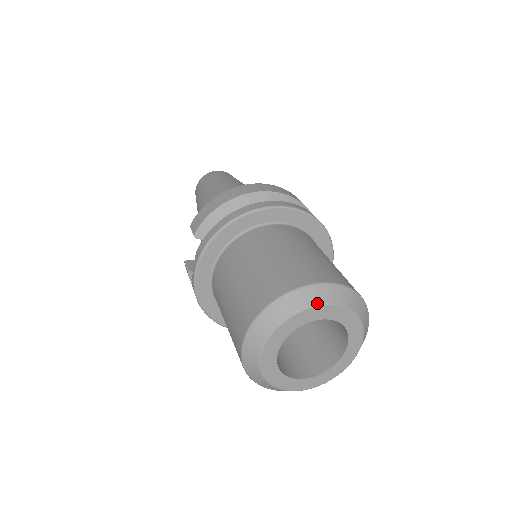
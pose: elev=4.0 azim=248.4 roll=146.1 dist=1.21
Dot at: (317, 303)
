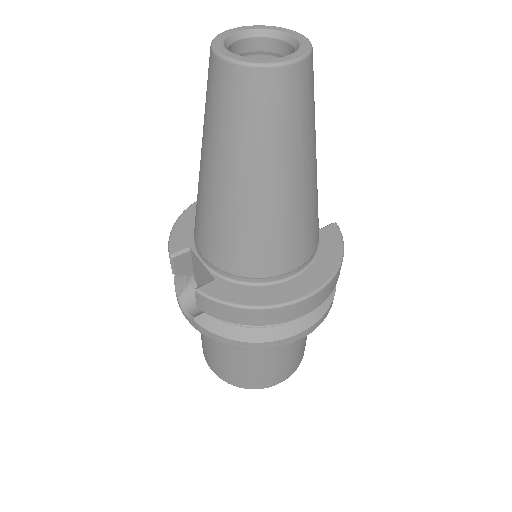
Dot at: occluded
